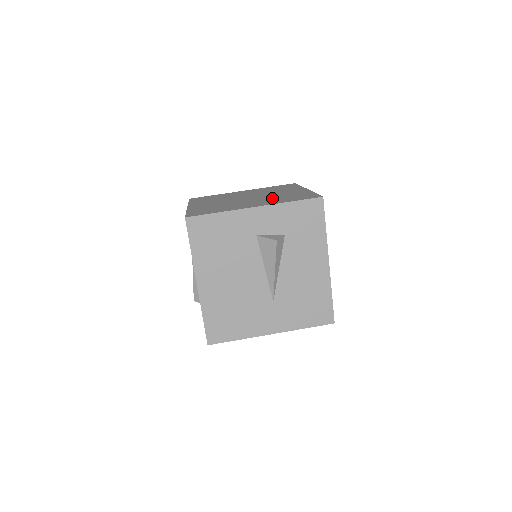
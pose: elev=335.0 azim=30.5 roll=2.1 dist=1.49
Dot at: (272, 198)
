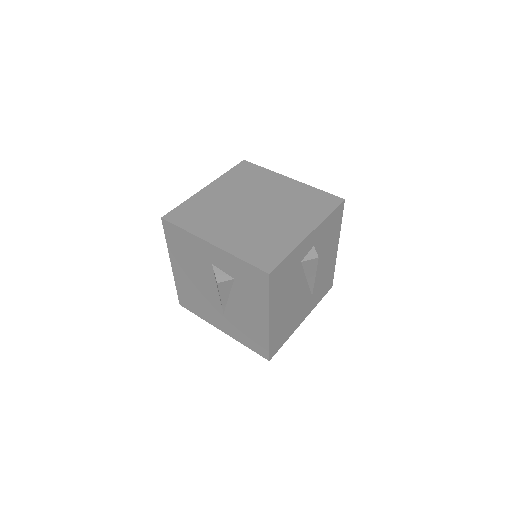
Dot at: (254, 232)
